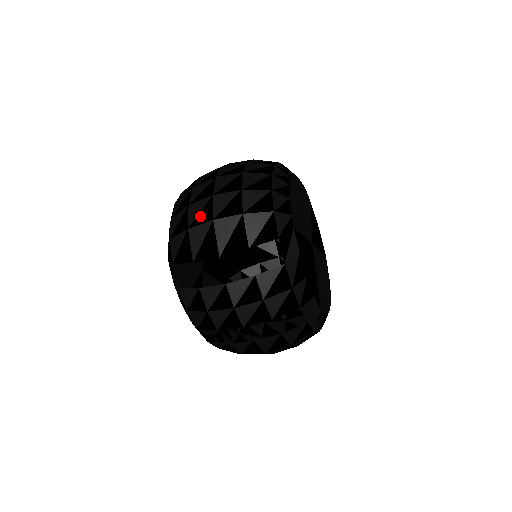
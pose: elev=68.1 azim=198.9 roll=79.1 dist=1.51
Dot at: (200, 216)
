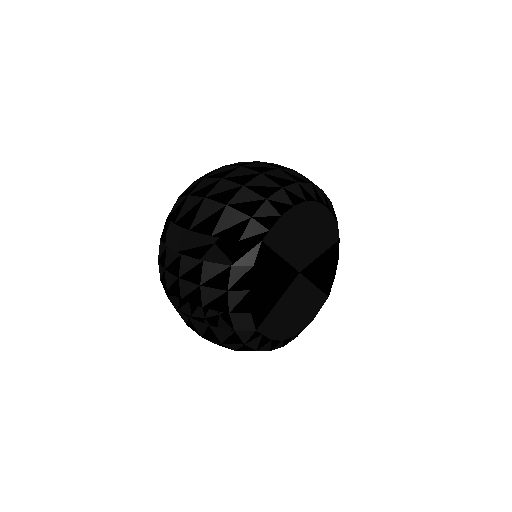
Dot at: (202, 190)
